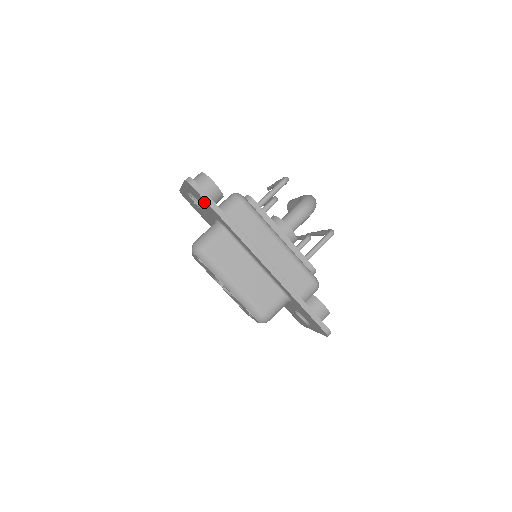
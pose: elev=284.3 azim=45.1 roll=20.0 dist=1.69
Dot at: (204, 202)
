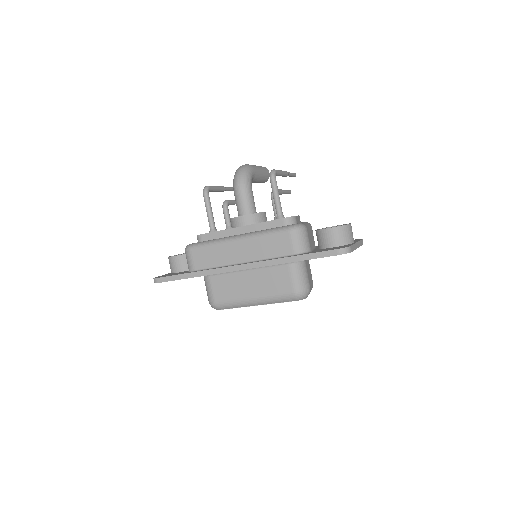
Dot at: occluded
